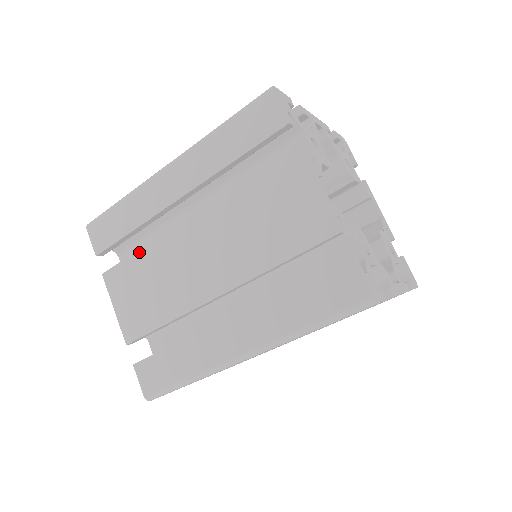
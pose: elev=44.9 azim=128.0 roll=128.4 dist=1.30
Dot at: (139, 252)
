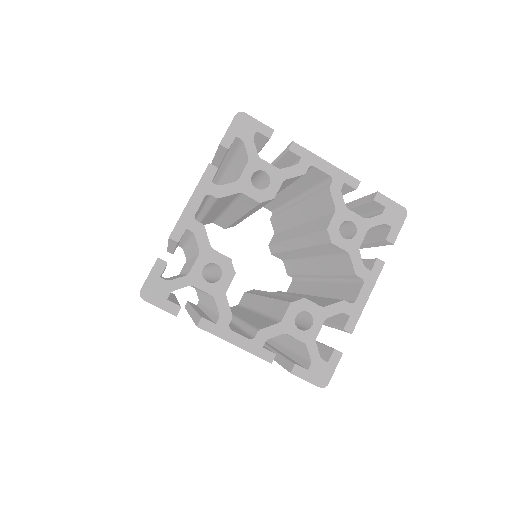
Dot at: occluded
